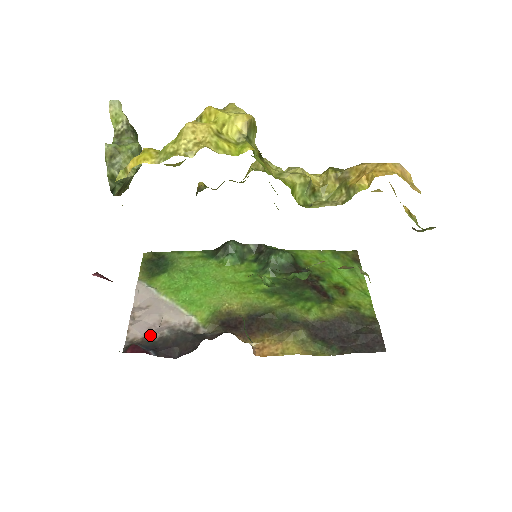
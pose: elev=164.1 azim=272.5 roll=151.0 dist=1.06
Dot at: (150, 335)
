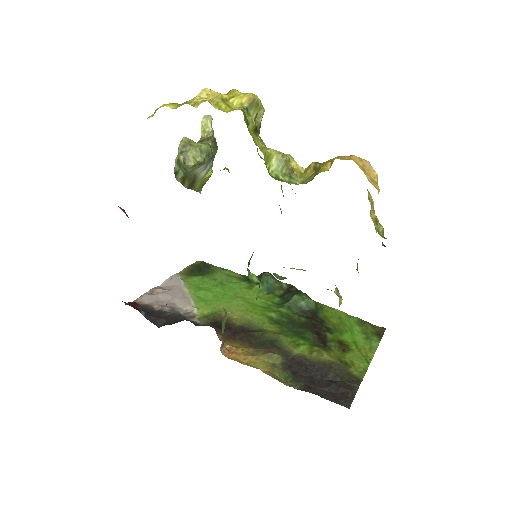
Dot at: (154, 306)
